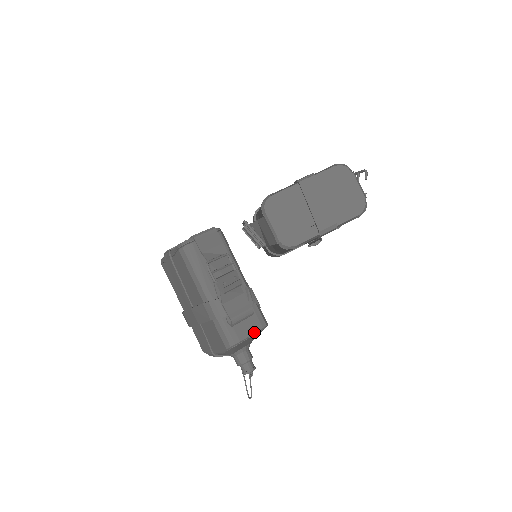
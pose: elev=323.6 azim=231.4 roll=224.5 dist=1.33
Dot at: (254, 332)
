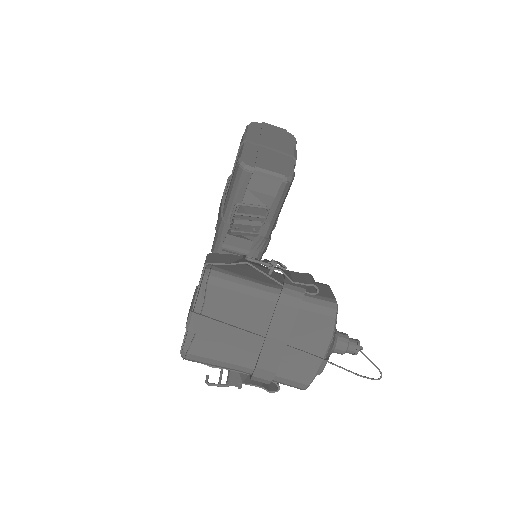
Dot at: (331, 291)
